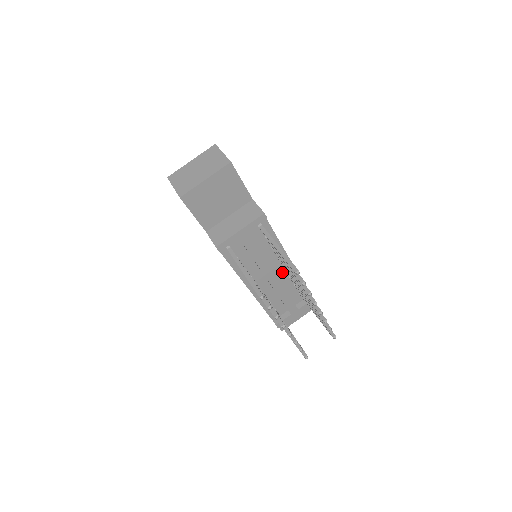
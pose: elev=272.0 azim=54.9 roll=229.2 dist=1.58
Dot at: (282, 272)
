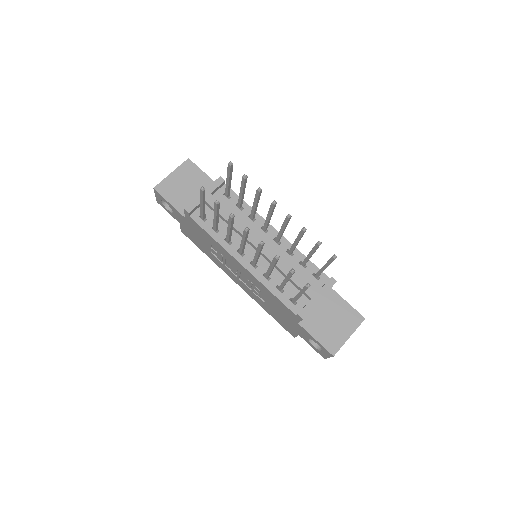
Dot at: (275, 246)
